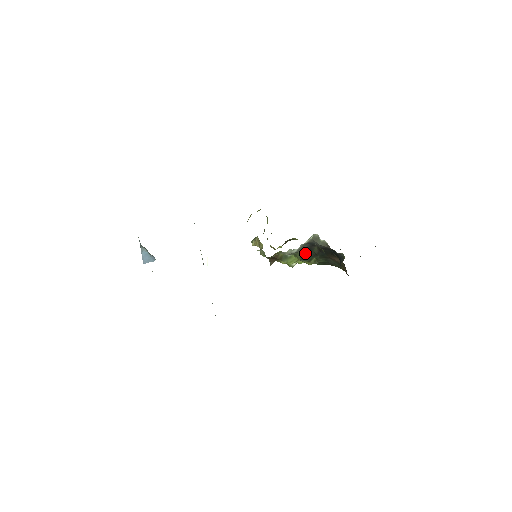
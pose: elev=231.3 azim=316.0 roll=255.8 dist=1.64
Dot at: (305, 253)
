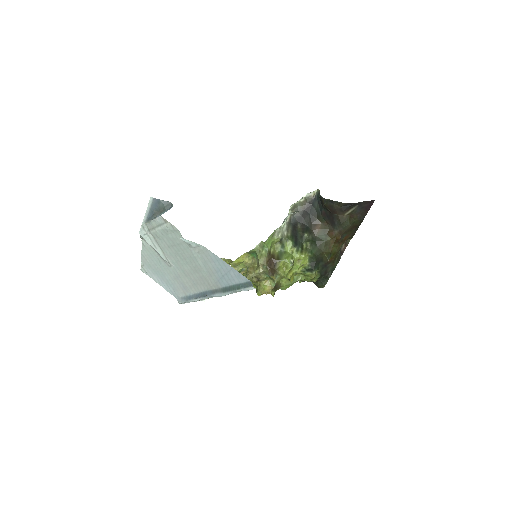
Dot at: (294, 238)
